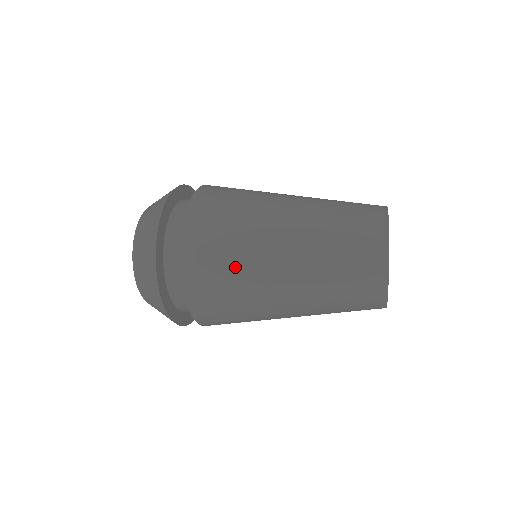
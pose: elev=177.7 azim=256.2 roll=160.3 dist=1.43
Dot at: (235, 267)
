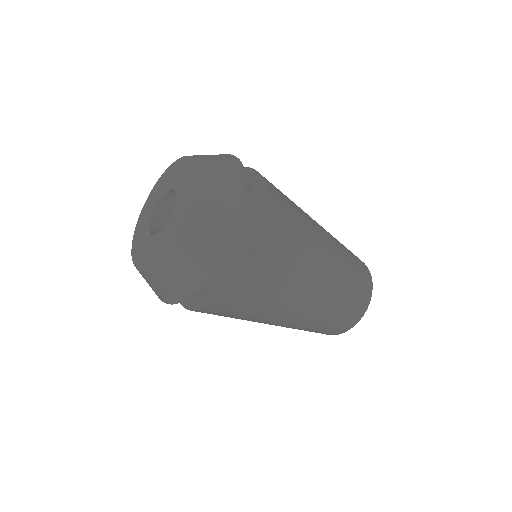
Dot at: (280, 291)
